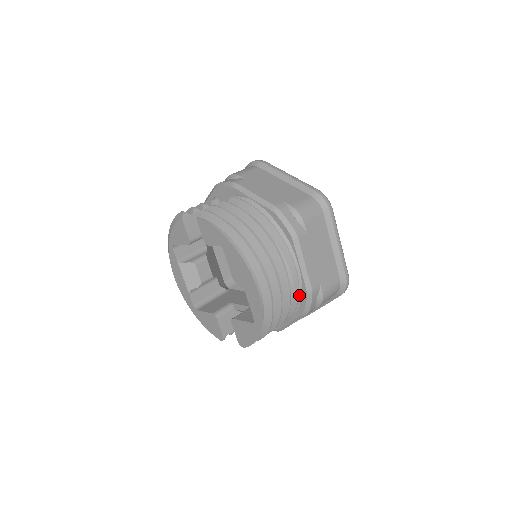
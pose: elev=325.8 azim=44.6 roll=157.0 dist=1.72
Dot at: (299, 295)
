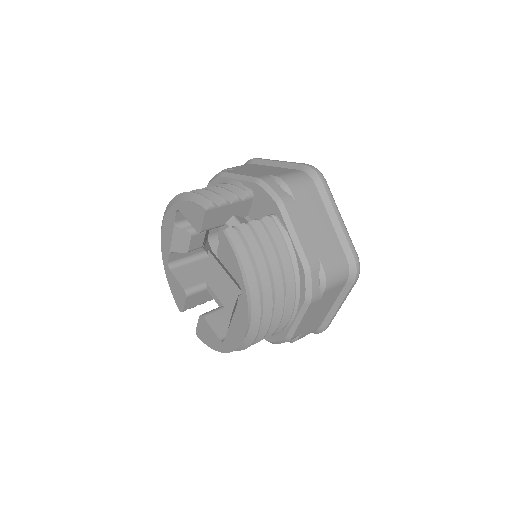
Dot at: (276, 333)
